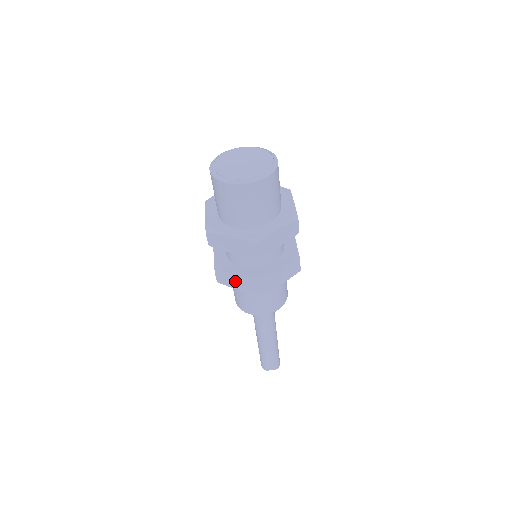
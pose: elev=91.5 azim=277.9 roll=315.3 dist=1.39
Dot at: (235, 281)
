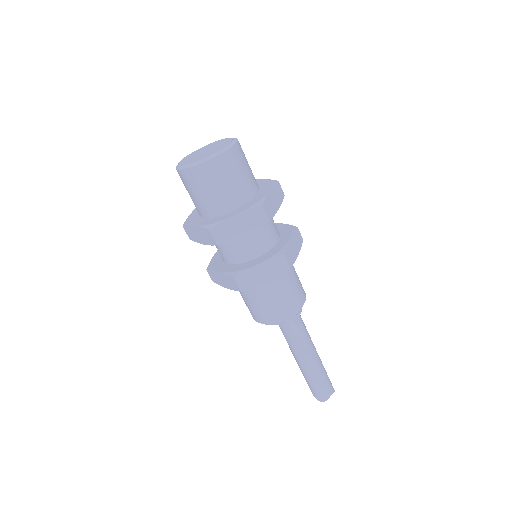
Dot at: (259, 273)
